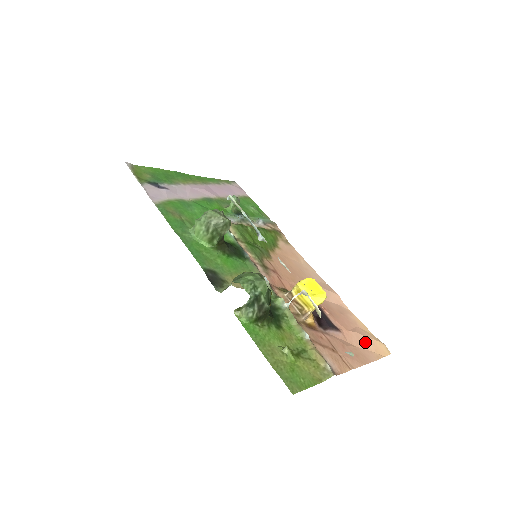
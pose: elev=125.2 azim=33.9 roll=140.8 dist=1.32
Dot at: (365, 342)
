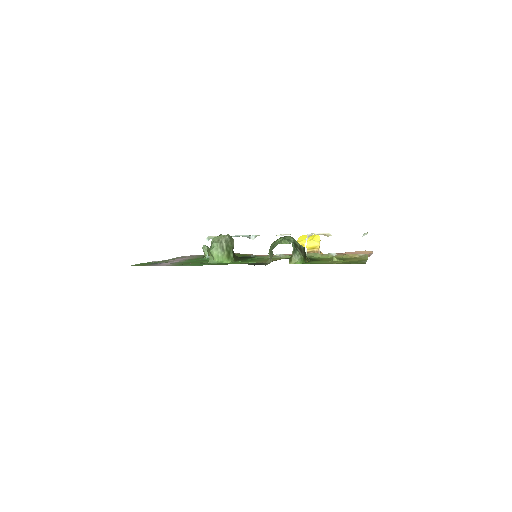
Dot at: (357, 253)
